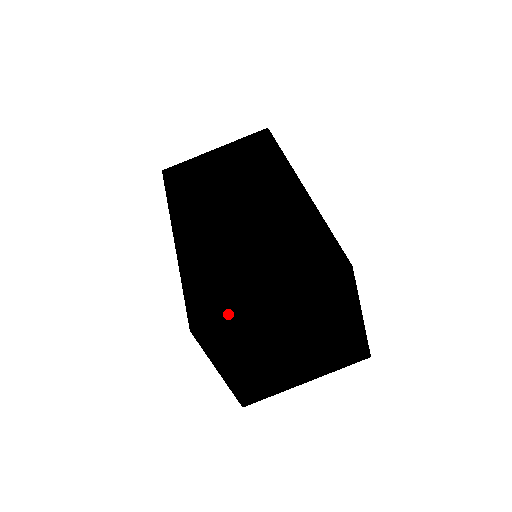
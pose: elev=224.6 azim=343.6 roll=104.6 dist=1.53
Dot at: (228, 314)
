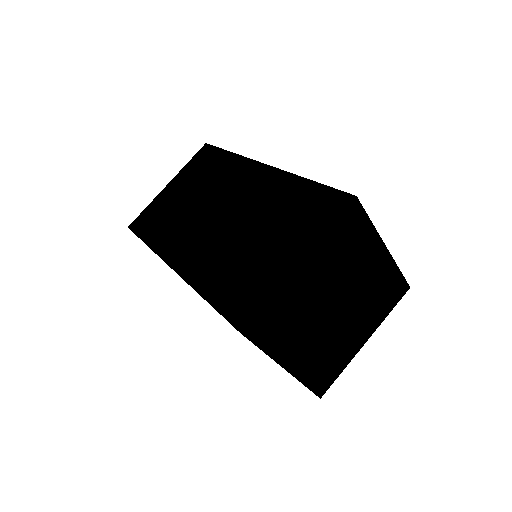
Dot at: (268, 298)
